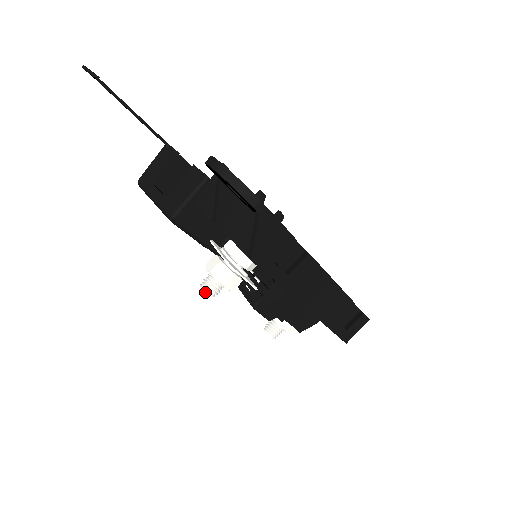
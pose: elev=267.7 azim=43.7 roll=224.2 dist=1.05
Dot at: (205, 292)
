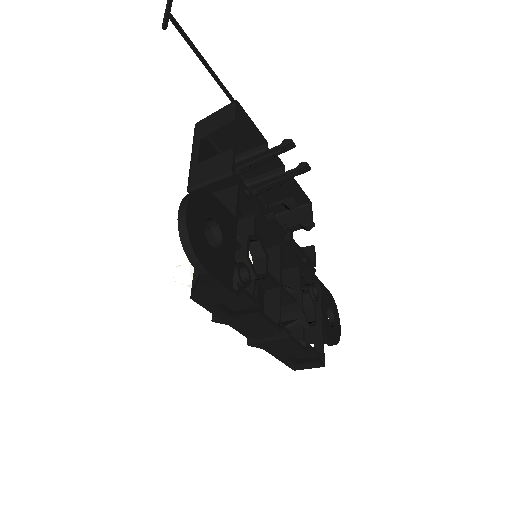
Dot at: occluded
